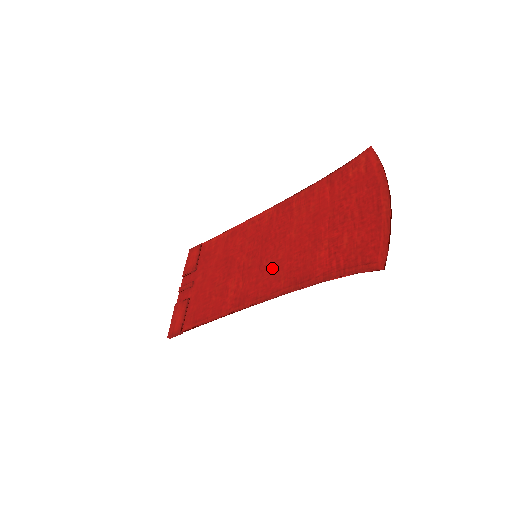
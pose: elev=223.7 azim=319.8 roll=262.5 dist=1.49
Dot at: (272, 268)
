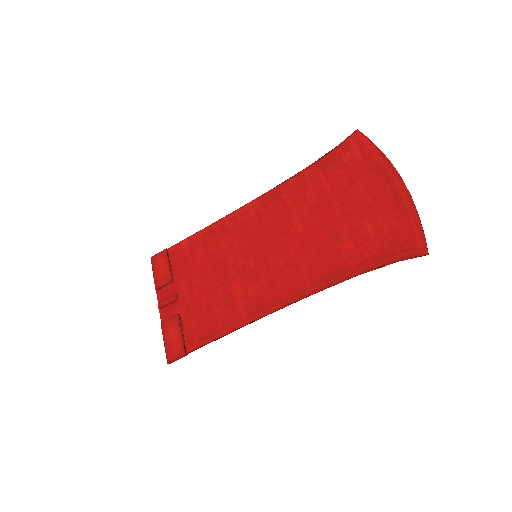
Dot at: (286, 267)
